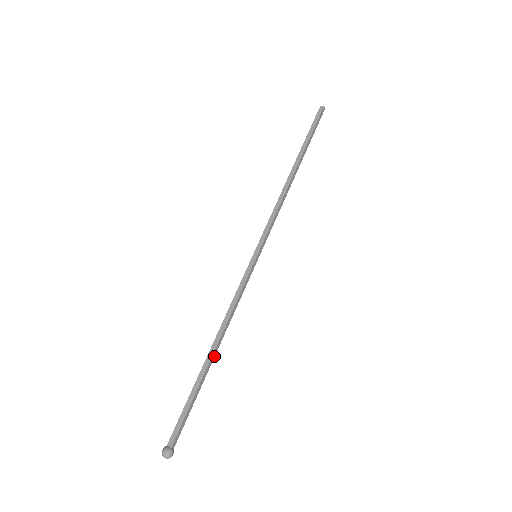
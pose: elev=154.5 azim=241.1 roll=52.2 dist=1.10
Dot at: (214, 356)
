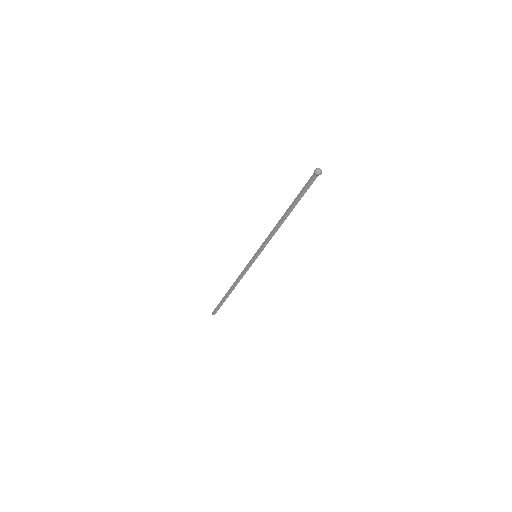
Dot at: occluded
